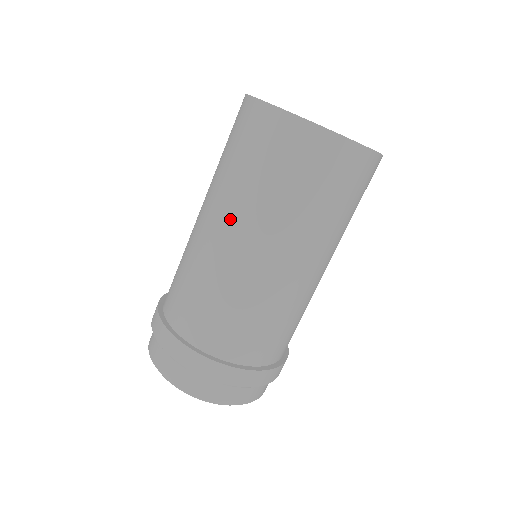
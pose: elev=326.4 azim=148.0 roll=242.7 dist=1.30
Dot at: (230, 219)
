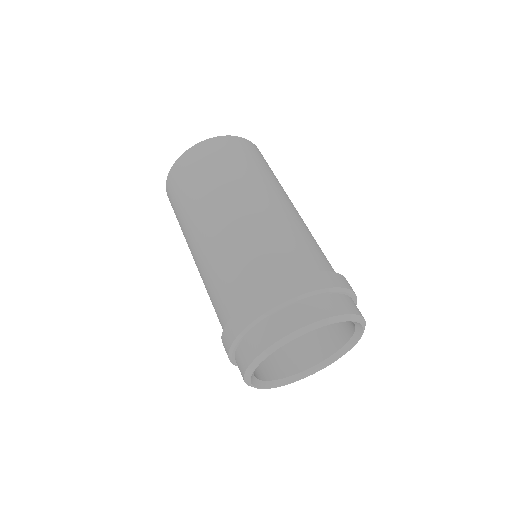
Dot at: occluded
